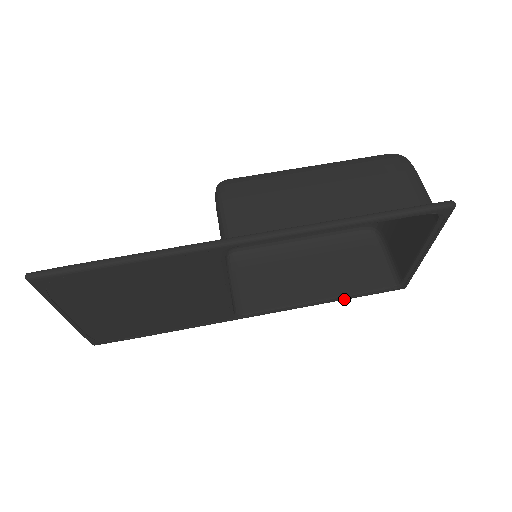
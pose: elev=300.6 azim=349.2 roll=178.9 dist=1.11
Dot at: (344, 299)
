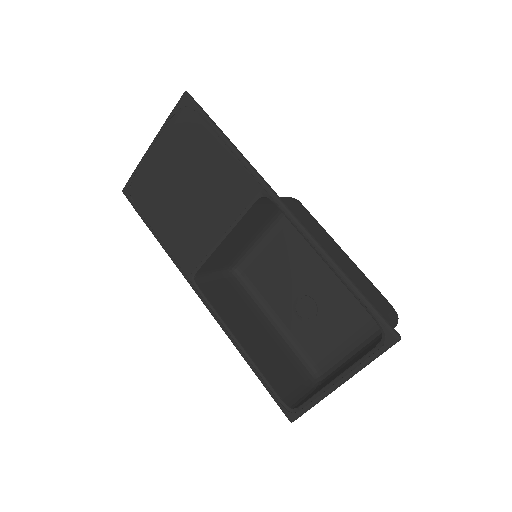
Dot at: (251, 366)
